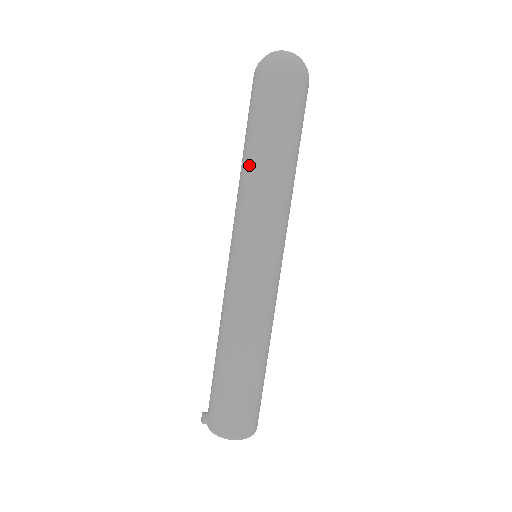
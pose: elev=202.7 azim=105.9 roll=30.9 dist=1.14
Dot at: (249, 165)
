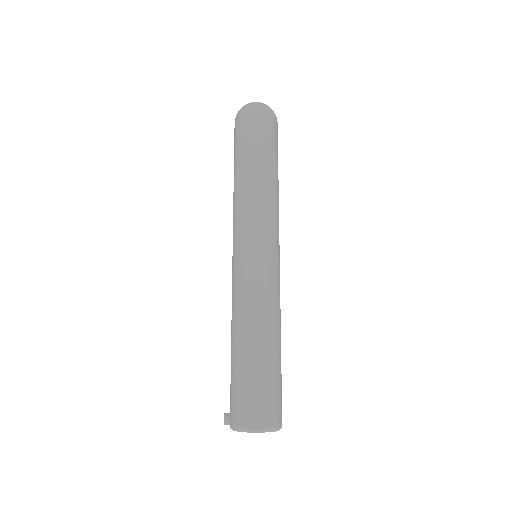
Dot at: (236, 181)
